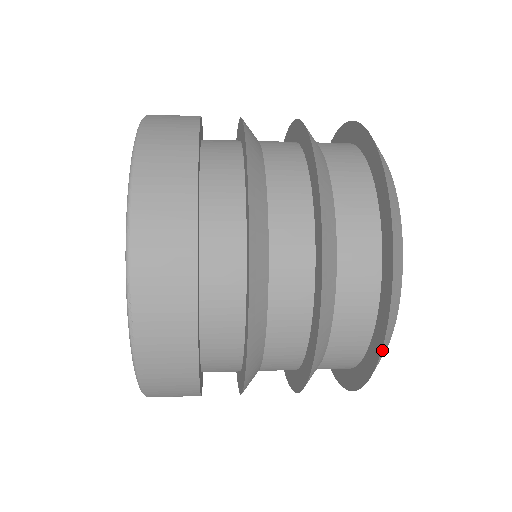
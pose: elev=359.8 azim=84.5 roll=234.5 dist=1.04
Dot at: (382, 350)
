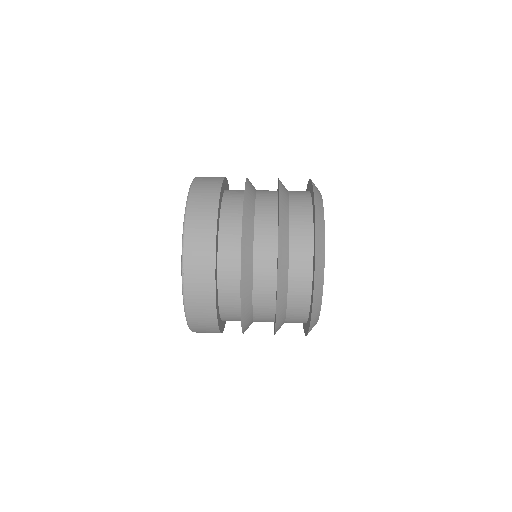
Dot at: (313, 305)
